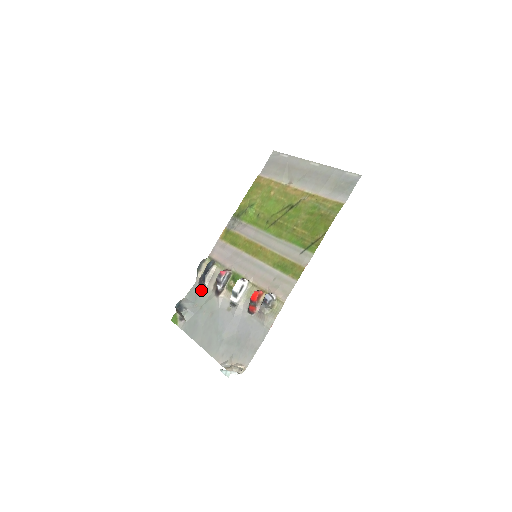
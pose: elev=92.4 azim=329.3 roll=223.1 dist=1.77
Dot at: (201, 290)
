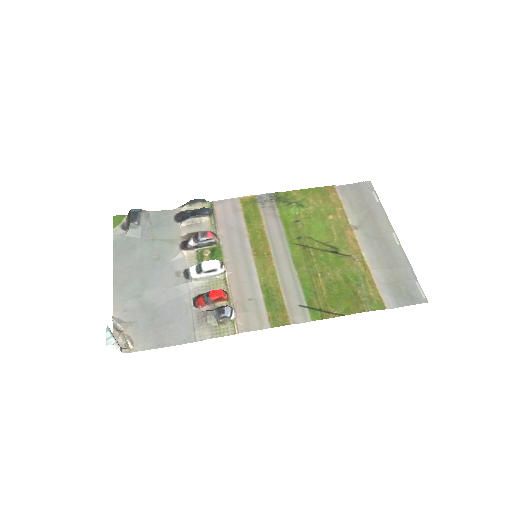
Dot at: (172, 223)
